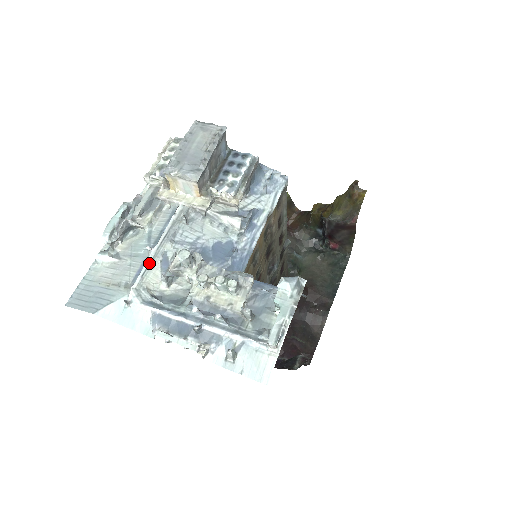
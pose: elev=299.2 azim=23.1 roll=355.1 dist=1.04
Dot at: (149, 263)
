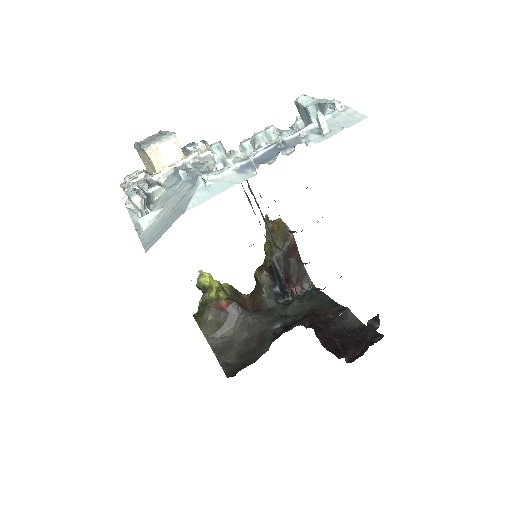
Dot at: occluded
